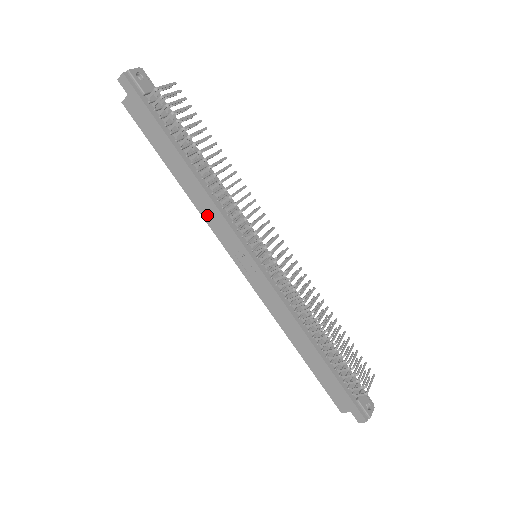
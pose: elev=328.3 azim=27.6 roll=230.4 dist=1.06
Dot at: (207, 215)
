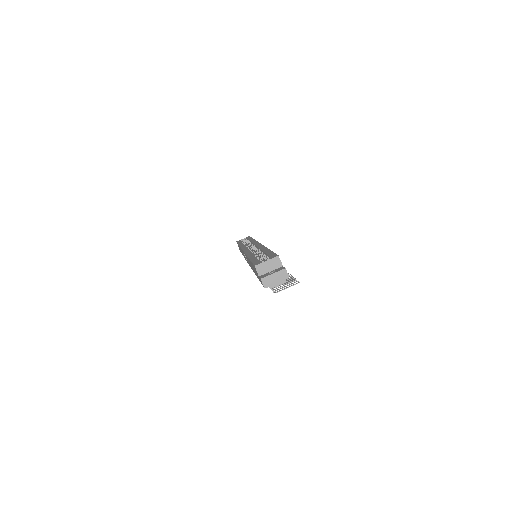
Dot at: occluded
